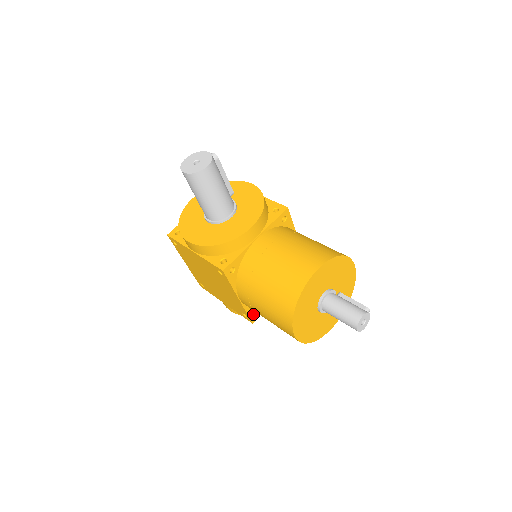
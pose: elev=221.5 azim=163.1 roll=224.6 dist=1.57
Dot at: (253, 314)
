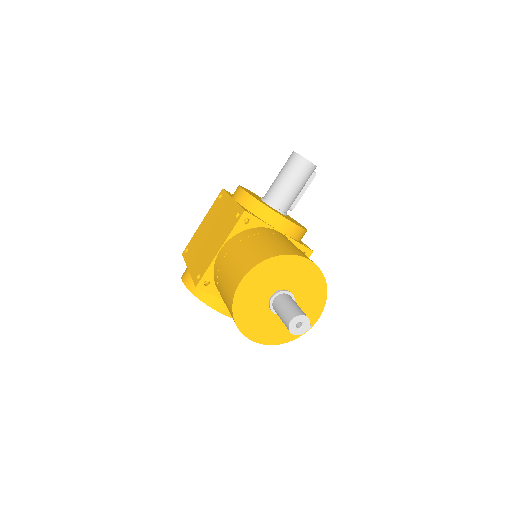
Dot at: occluded
